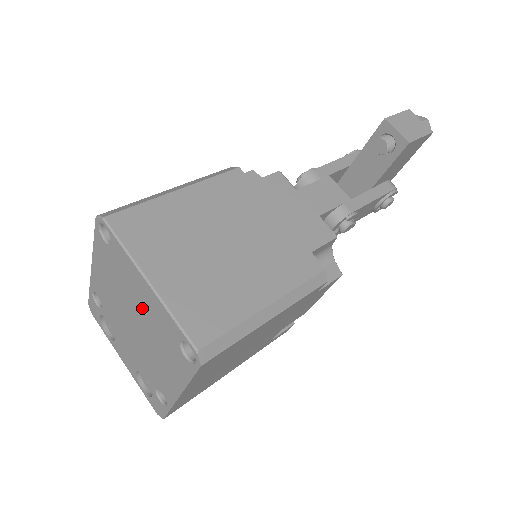
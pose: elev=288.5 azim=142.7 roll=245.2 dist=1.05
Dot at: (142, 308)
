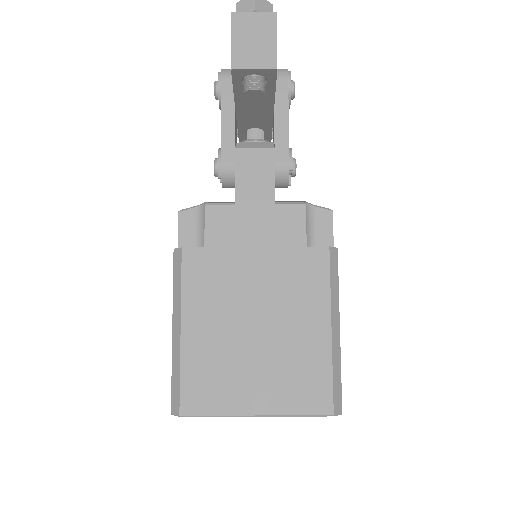
Dot at: occluded
